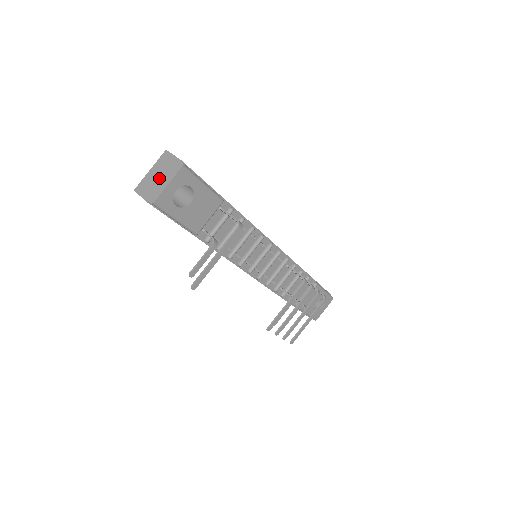
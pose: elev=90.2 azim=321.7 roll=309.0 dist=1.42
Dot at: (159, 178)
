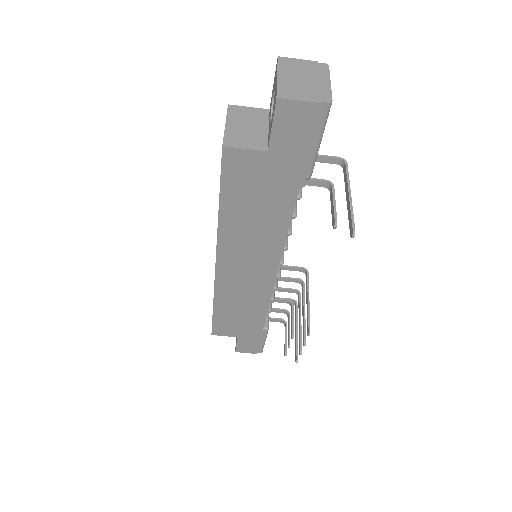
Dot at: (307, 80)
